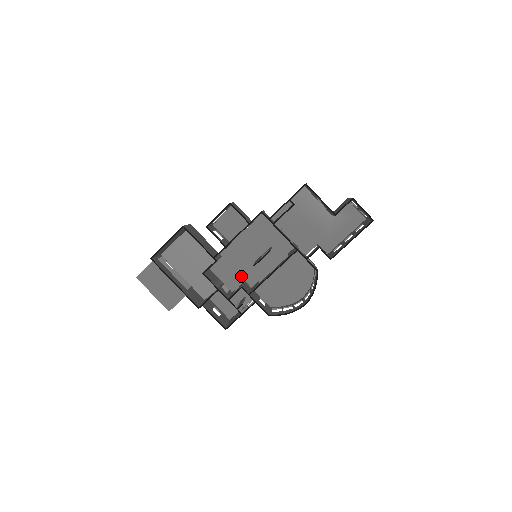
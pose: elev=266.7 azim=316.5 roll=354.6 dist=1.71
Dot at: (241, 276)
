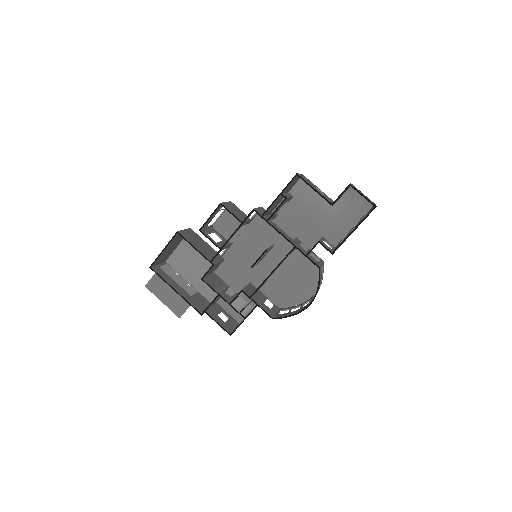
Dot at: (246, 278)
